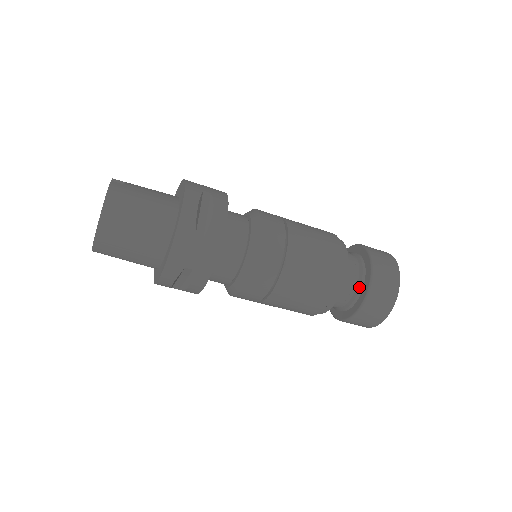
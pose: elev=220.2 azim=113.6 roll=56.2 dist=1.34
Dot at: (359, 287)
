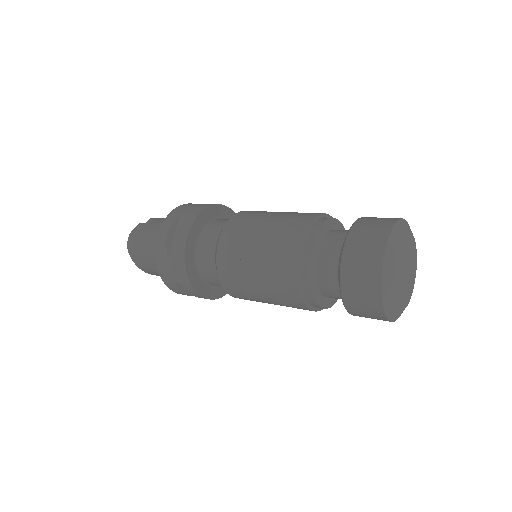
Dot at: occluded
